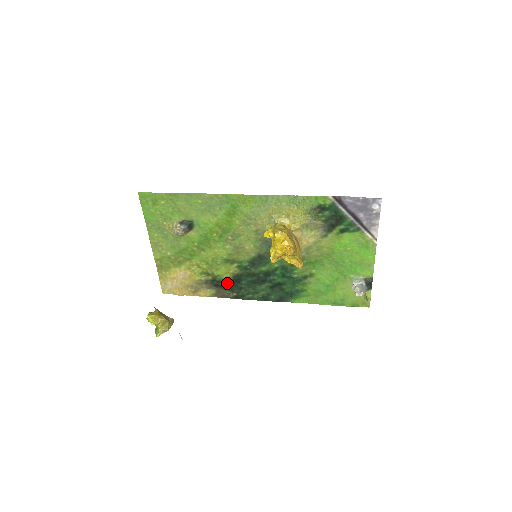
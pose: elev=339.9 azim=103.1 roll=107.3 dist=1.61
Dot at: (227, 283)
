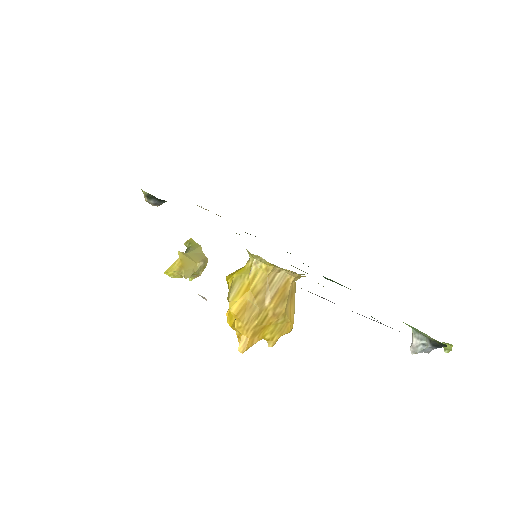
Dot at: occluded
